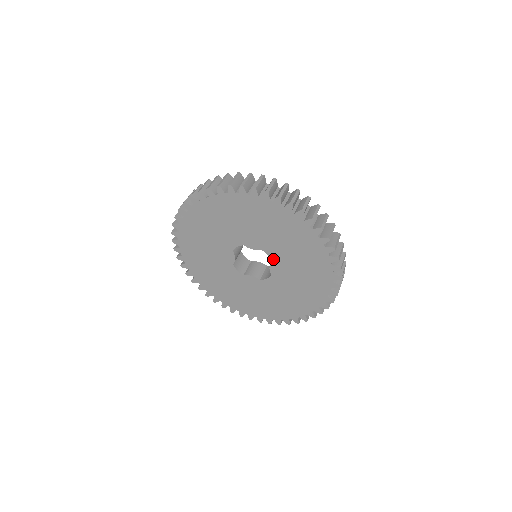
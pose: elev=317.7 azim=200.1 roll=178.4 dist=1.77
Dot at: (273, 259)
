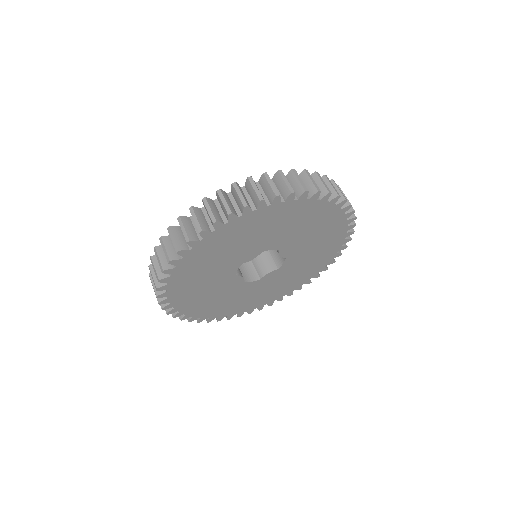
Dot at: (278, 248)
